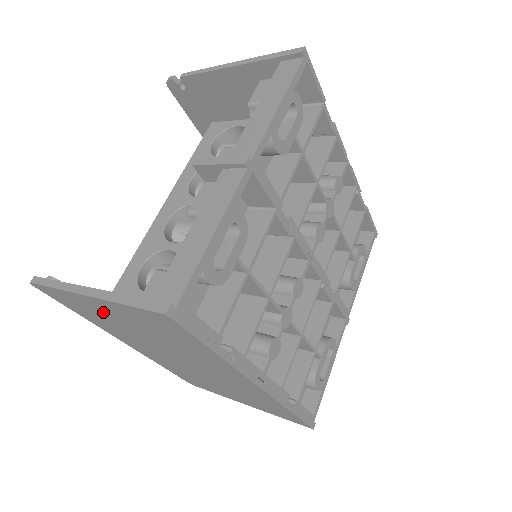
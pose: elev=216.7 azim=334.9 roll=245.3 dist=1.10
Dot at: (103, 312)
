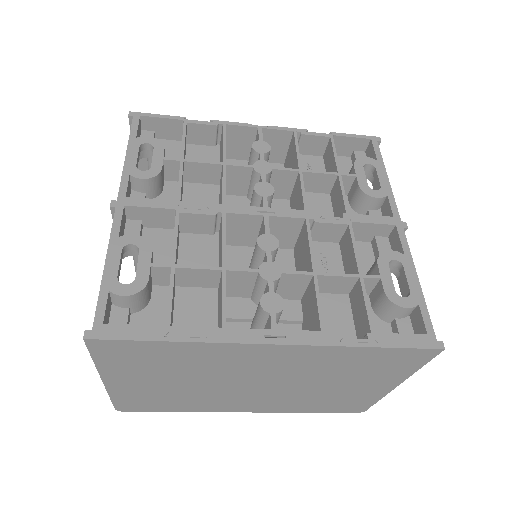
Dot at: (143, 388)
